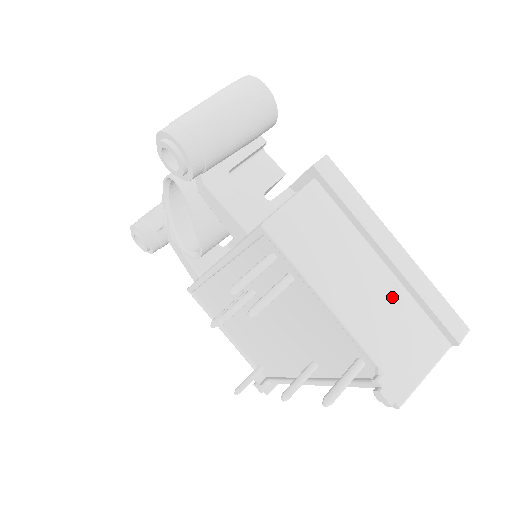
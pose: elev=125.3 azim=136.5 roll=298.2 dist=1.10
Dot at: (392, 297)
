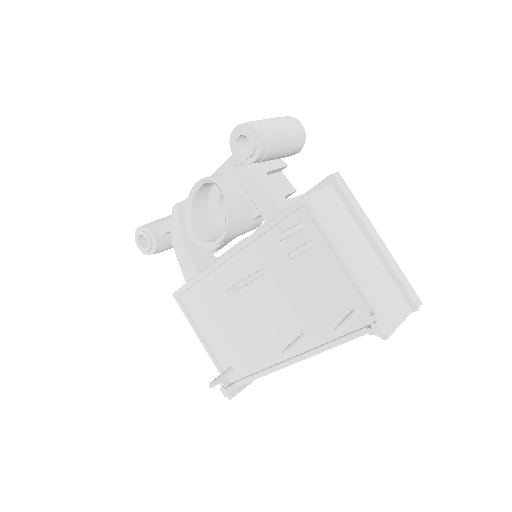
Dot at: (377, 269)
